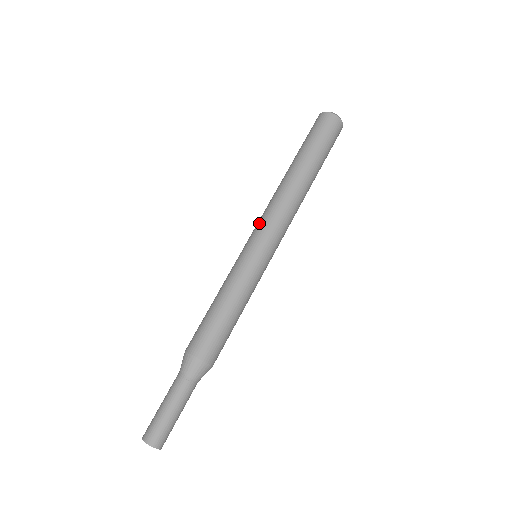
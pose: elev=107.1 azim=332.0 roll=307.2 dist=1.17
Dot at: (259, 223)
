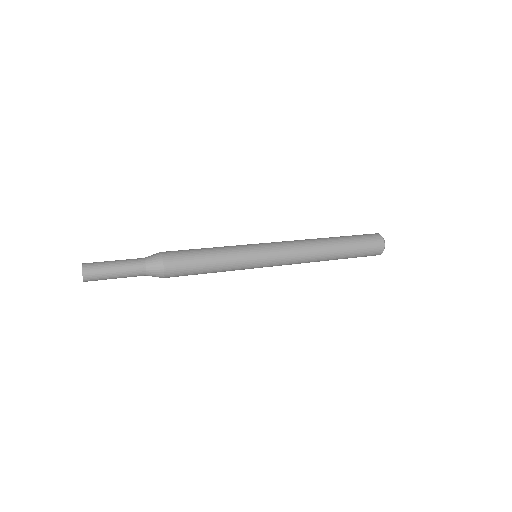
Dot at: (276, 242)
